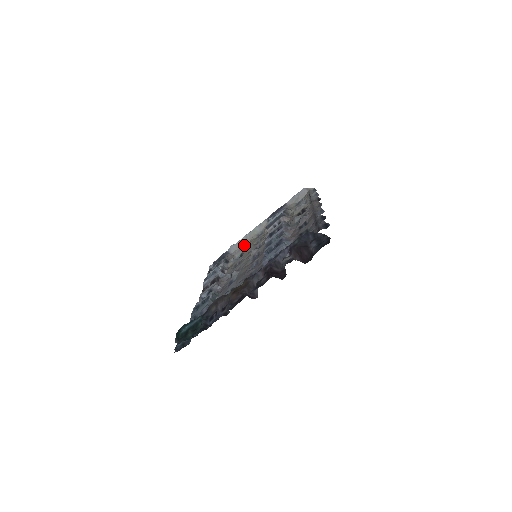
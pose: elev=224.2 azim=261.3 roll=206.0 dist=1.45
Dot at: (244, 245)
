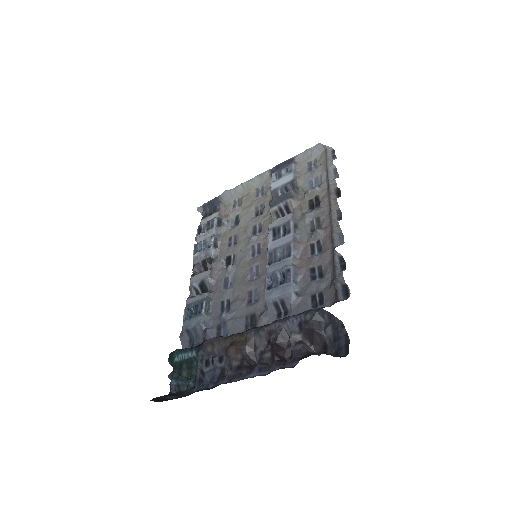
Dot at: (240, 196)
